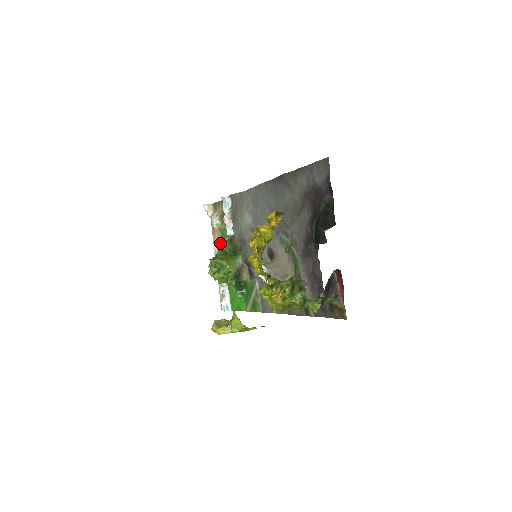
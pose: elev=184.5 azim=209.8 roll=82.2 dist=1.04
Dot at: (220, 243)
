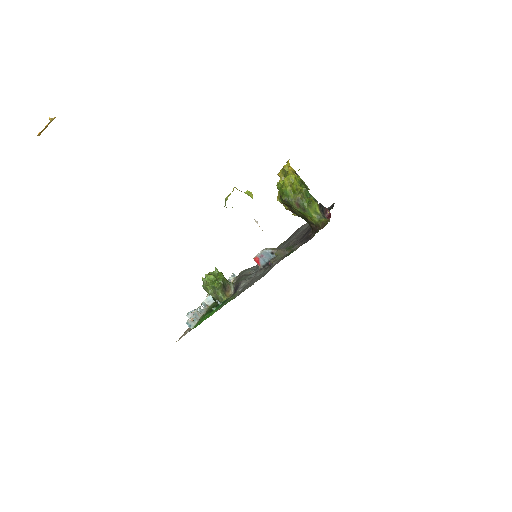
Dot at: (209, 305)
